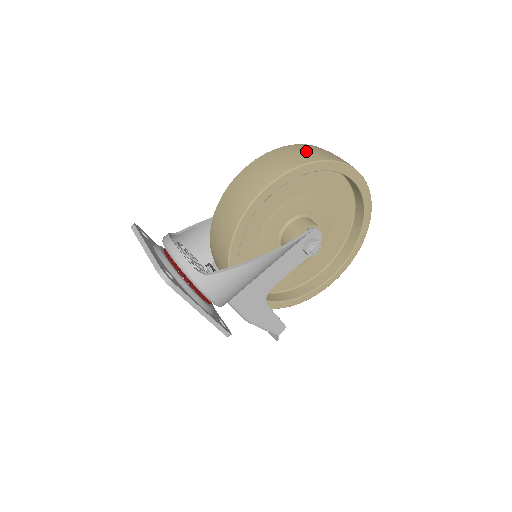
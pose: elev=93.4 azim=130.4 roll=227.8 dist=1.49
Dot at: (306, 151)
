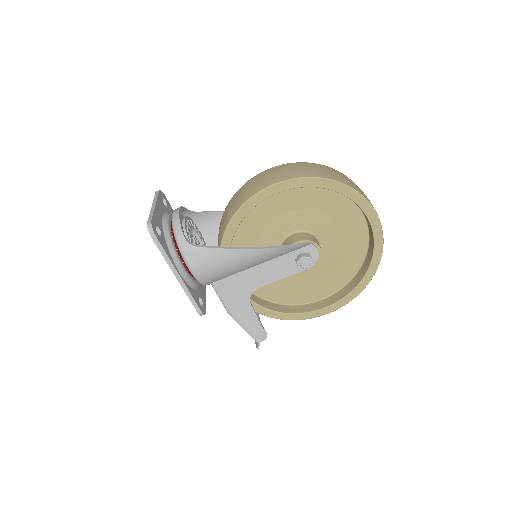
Dot at: (323, 170)
